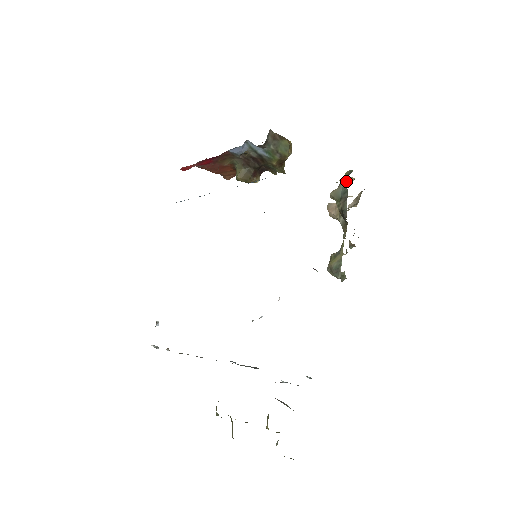
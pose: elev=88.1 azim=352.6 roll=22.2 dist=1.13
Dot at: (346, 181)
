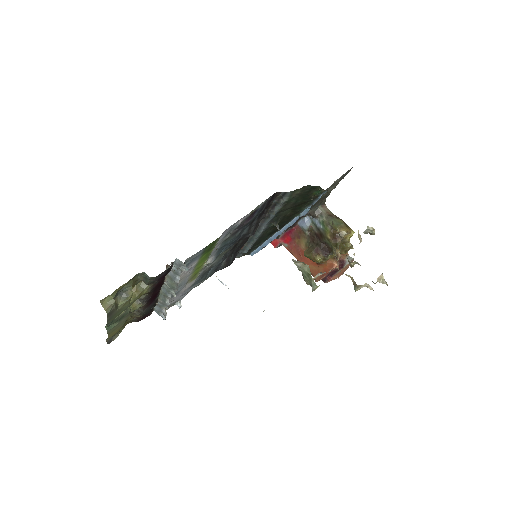
Dot at: occluded
